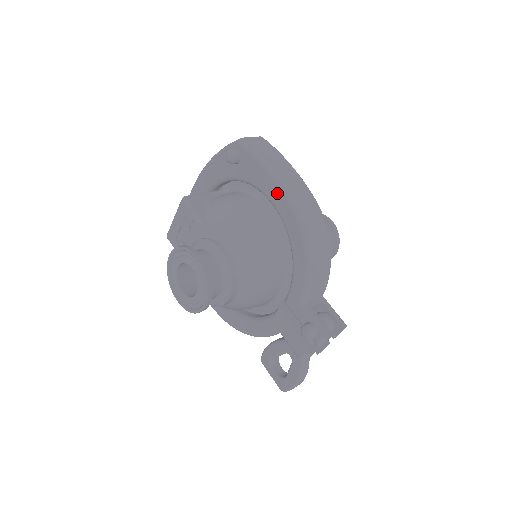
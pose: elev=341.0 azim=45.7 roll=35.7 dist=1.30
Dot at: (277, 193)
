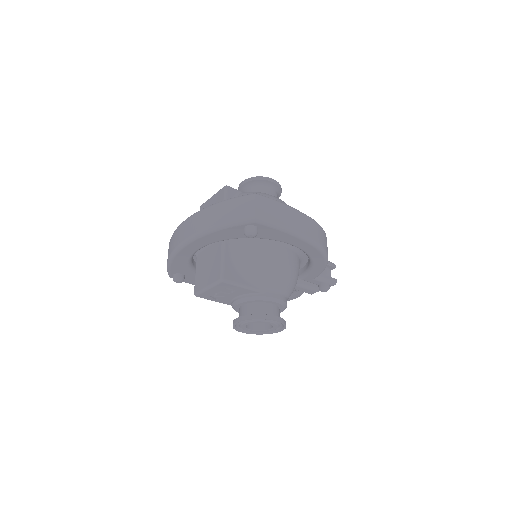
Dot at: (301, 243)
